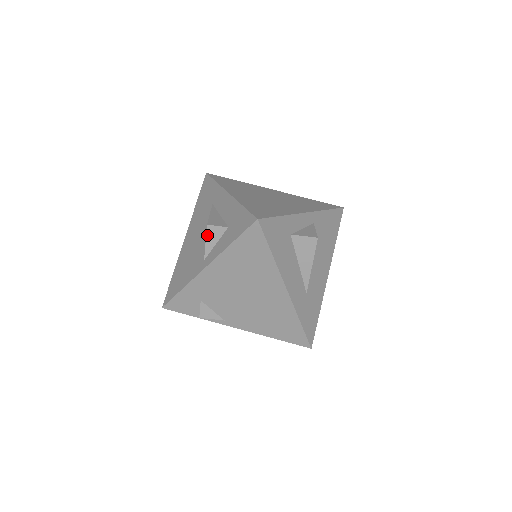
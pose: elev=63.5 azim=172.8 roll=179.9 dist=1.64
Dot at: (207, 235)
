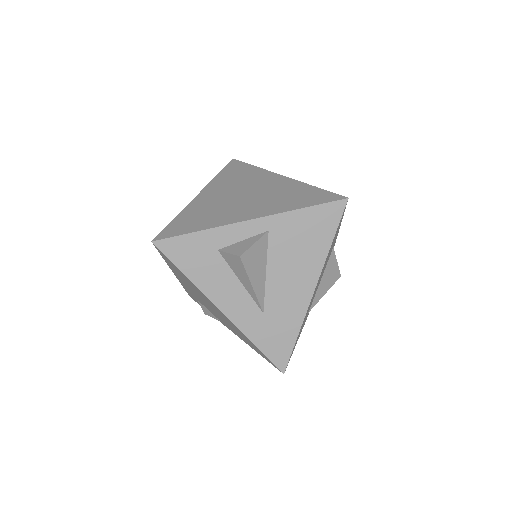
Dot at: occluded
